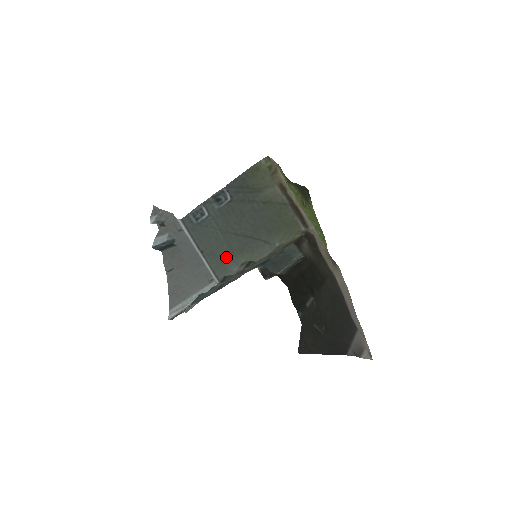
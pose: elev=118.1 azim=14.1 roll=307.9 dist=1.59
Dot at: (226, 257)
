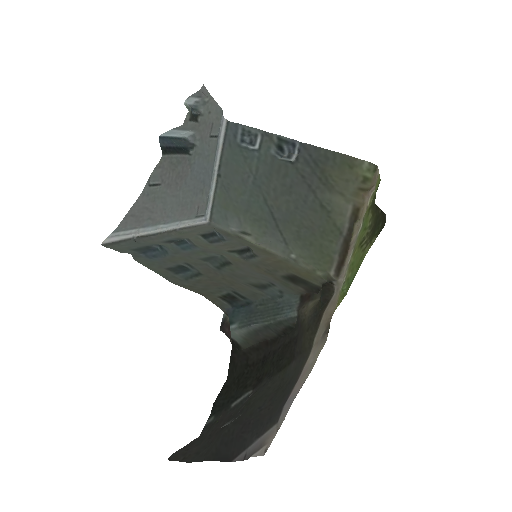
Dot at: (236, 208)
